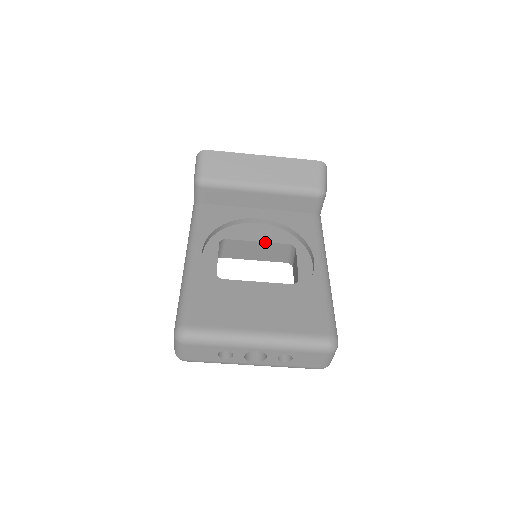
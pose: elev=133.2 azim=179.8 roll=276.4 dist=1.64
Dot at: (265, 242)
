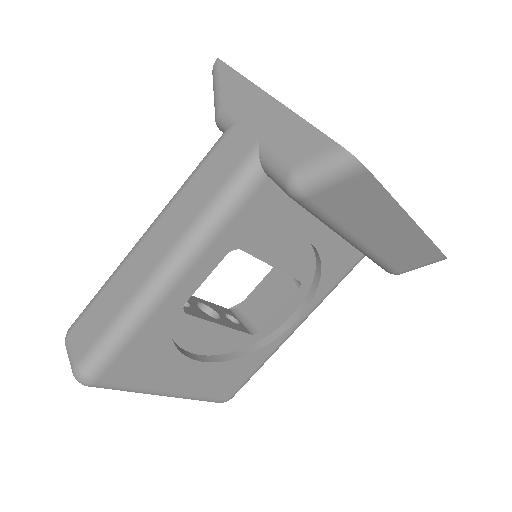
Dot at: occluded
